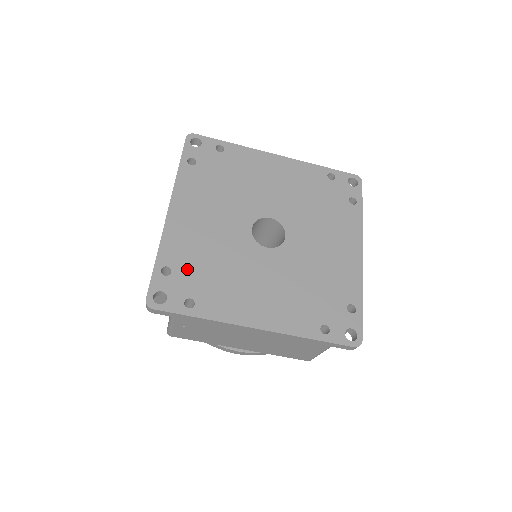
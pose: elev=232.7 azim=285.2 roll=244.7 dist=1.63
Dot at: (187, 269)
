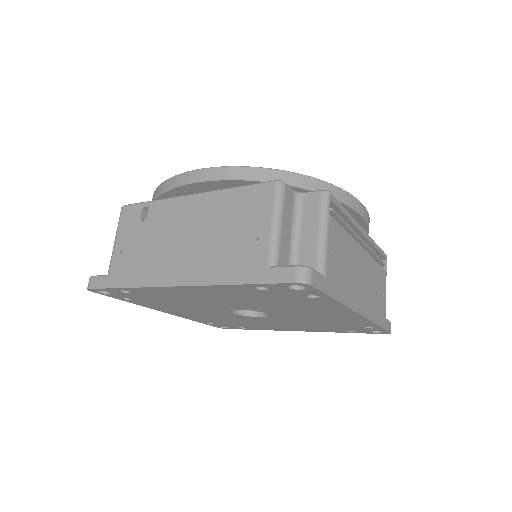
Dot at: (221, 323)
